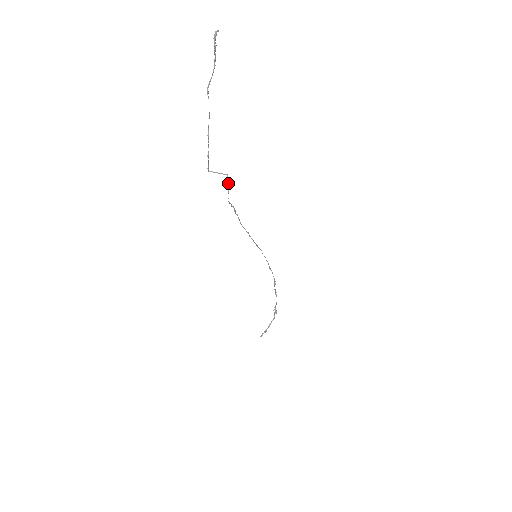
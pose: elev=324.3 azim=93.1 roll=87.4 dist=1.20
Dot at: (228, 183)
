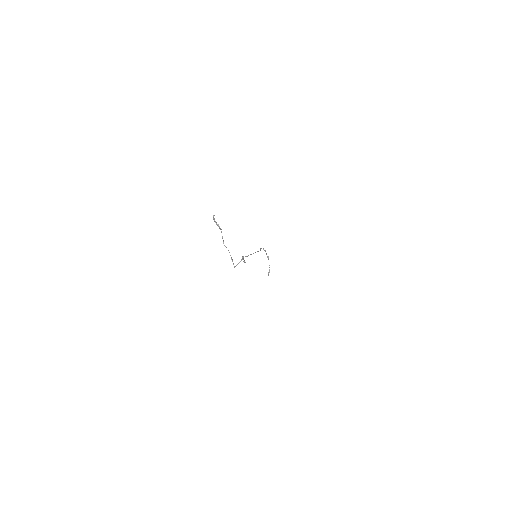
Dot at: (244, 260)
